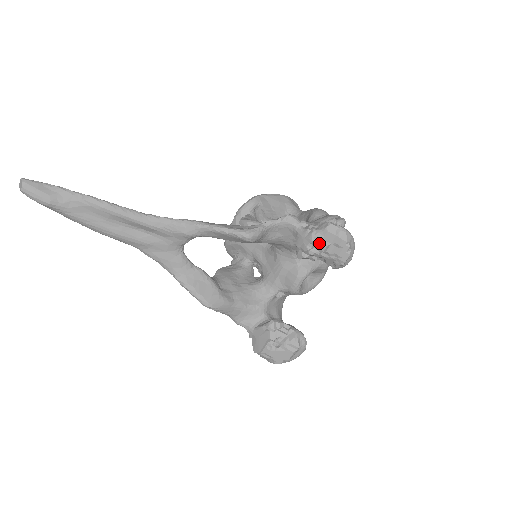
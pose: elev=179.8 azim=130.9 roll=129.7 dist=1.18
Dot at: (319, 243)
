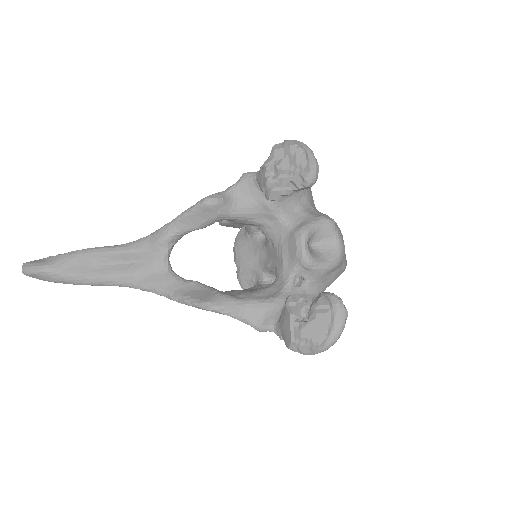
Dot at: (273, 166)
